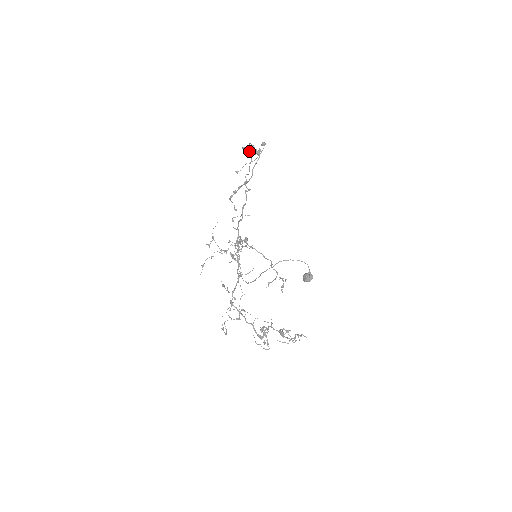
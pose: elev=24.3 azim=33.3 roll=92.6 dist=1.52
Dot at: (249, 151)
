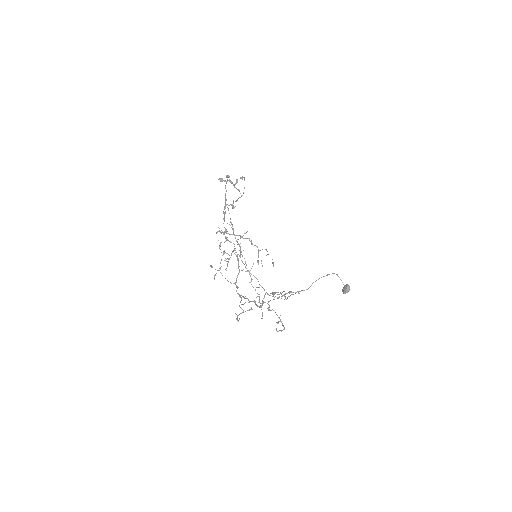
Dot at: occluded
